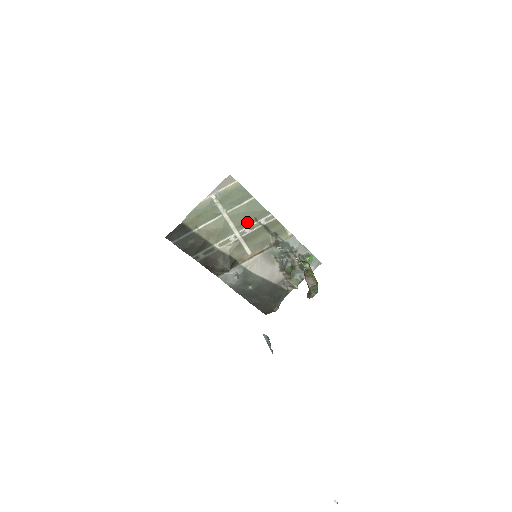
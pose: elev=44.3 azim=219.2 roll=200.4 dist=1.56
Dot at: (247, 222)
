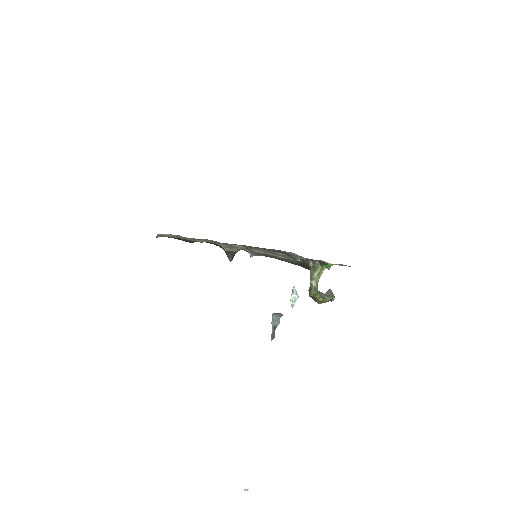
Dot at: occluded
